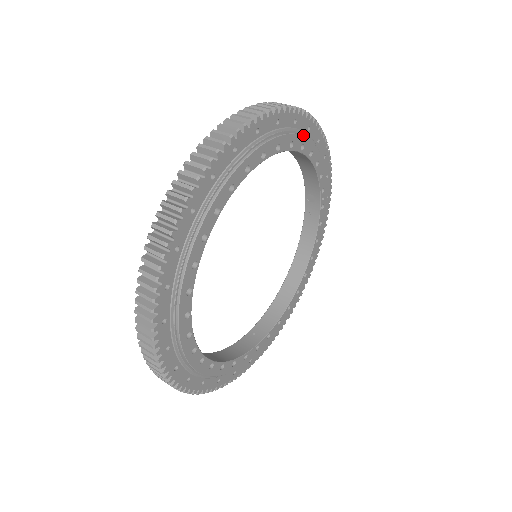
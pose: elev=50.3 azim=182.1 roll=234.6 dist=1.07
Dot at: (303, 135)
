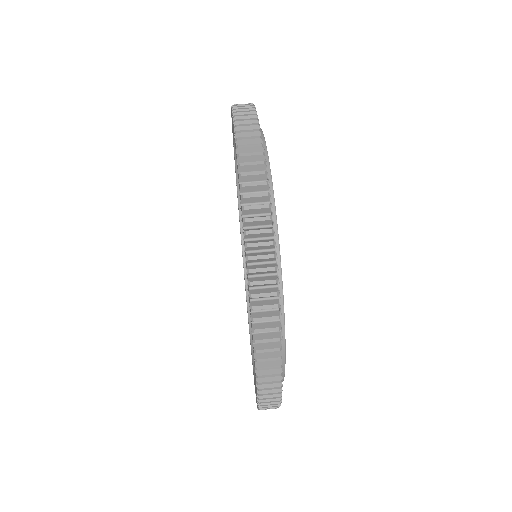
Dot at: (268, 176)
